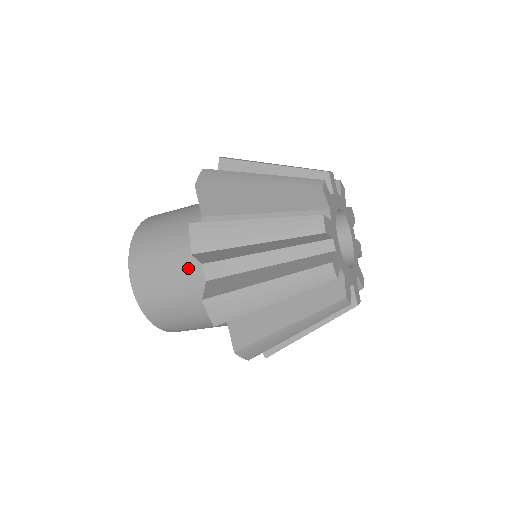
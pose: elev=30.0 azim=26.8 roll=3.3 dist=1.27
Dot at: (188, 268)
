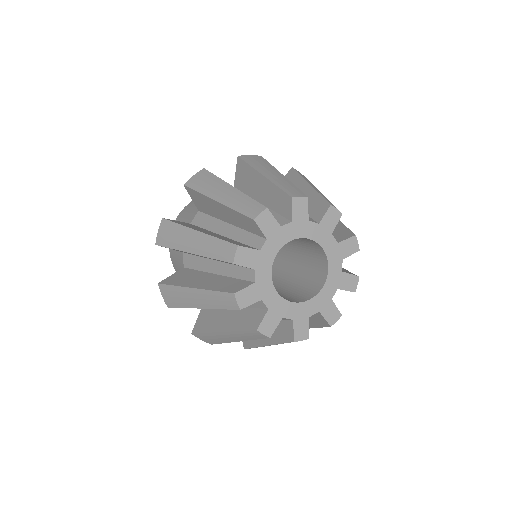
Dot at: occluded
